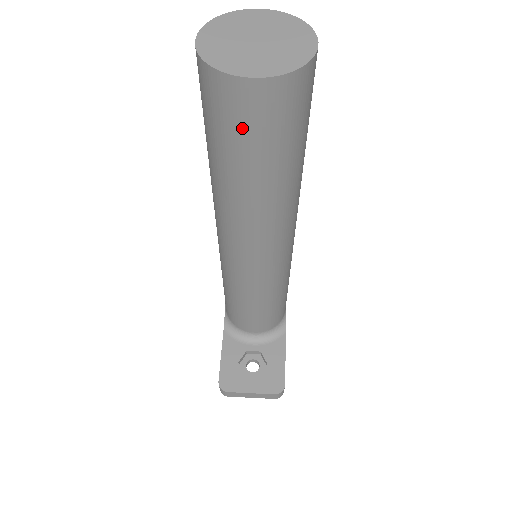
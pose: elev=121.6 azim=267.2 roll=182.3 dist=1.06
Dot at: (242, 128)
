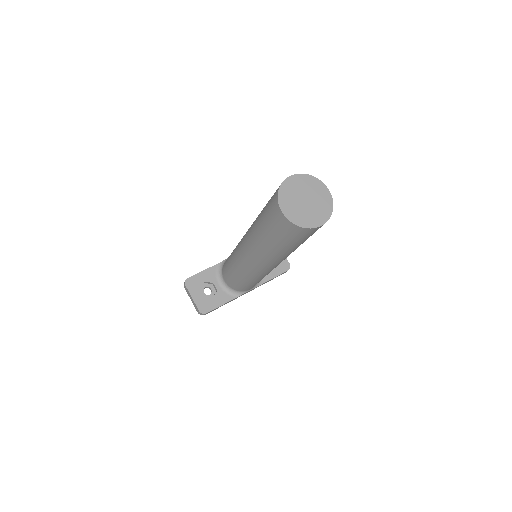
Dot at: (271, 217)
